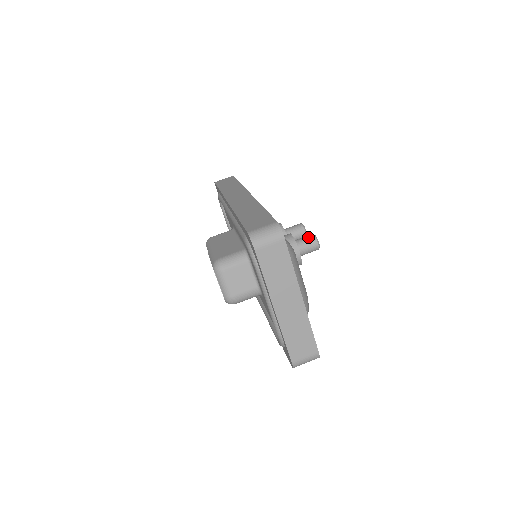
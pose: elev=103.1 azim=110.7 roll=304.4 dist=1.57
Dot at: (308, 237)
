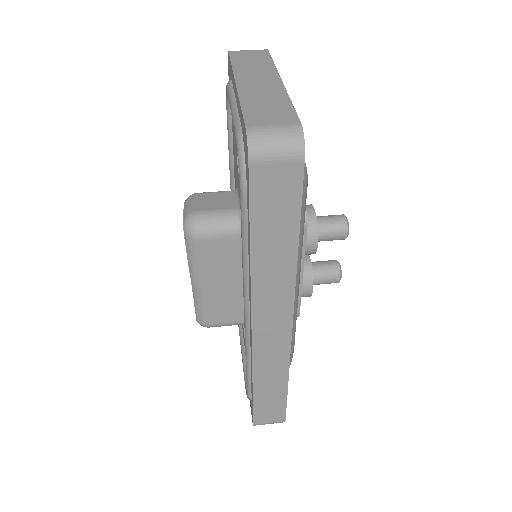
Dot at: occluded
